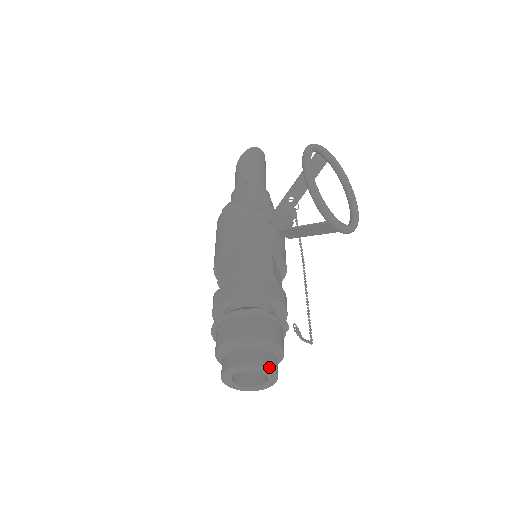
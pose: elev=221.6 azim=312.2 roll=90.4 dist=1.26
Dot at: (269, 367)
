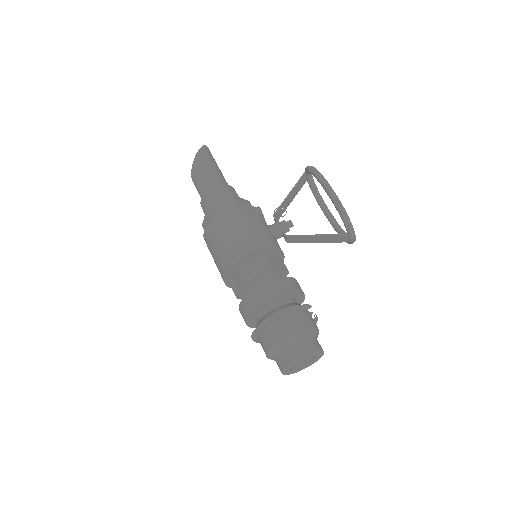
Dot at: occluded
